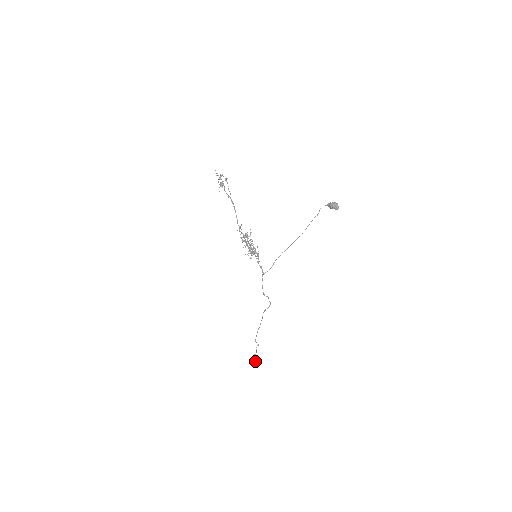
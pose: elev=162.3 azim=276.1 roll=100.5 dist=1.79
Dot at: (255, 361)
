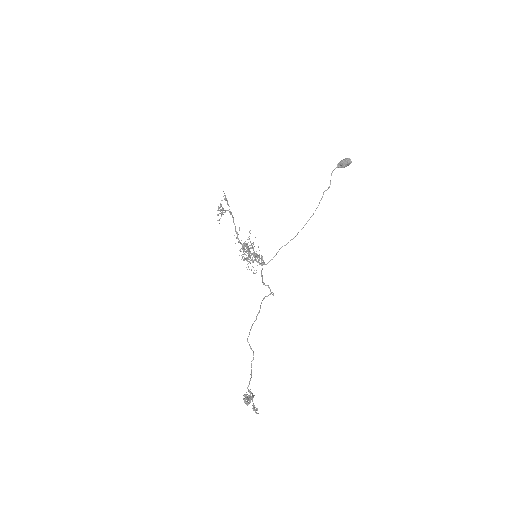
Dot at: (249, 397)
